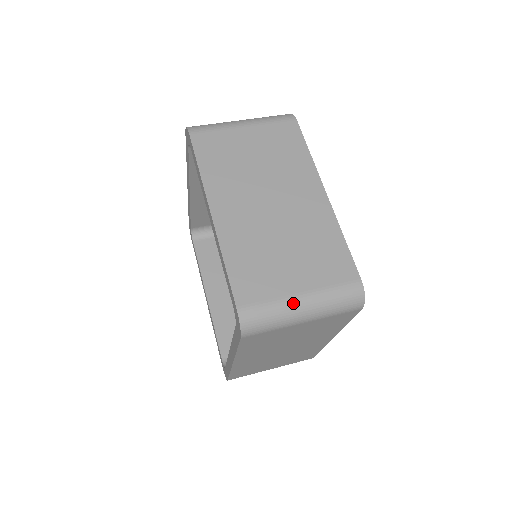
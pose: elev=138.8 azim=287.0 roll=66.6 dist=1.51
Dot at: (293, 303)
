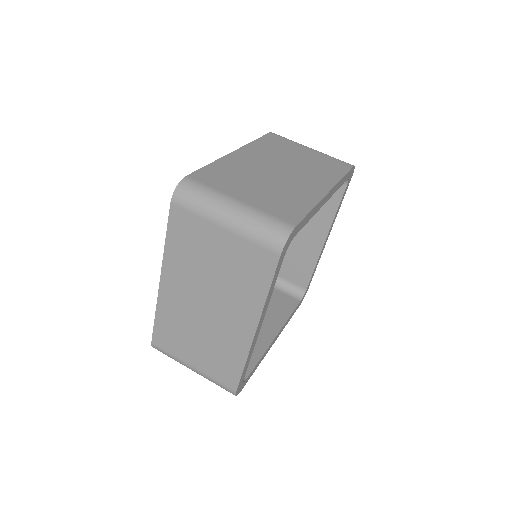
Dot at: (227, 200)
